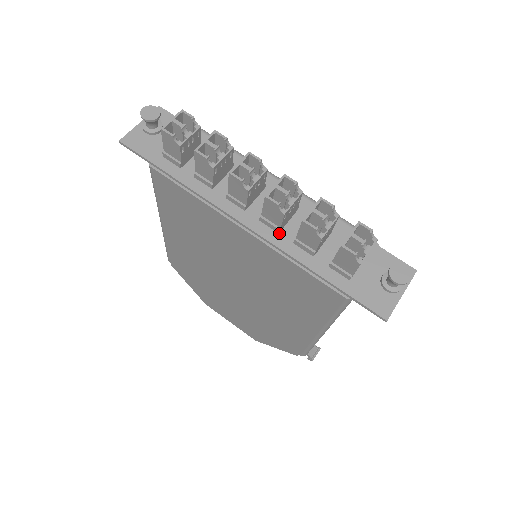
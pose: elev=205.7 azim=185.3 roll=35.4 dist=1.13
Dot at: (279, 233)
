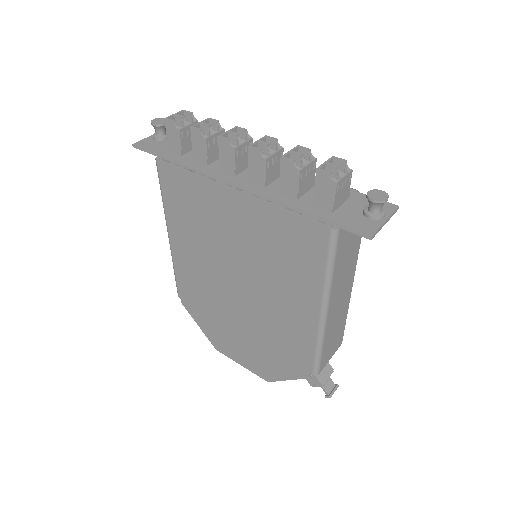
Dot at: (265, 187)
